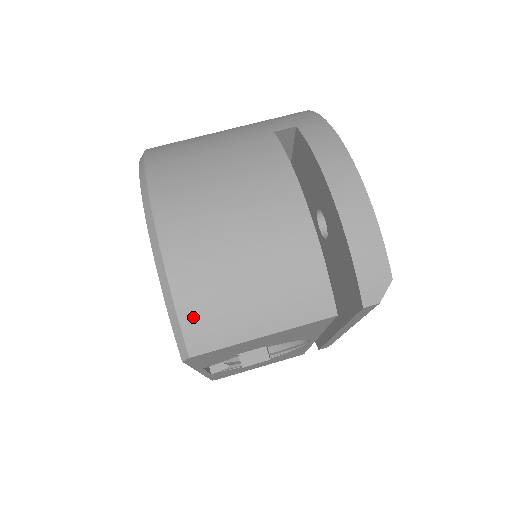
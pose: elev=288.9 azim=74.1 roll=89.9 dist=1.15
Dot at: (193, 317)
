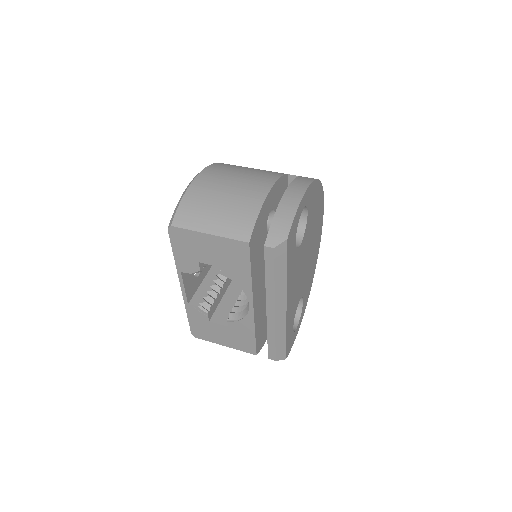
Dot at: (185, 208)
